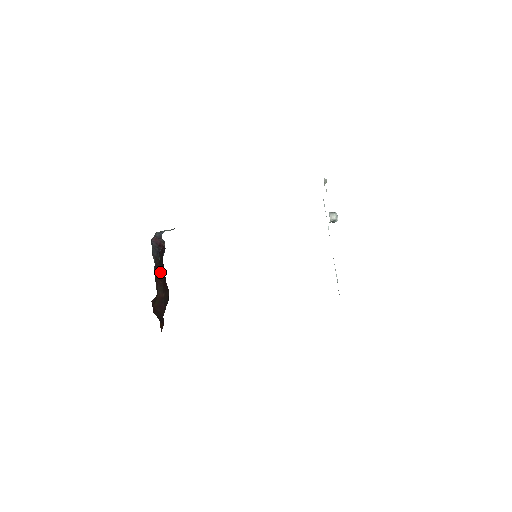
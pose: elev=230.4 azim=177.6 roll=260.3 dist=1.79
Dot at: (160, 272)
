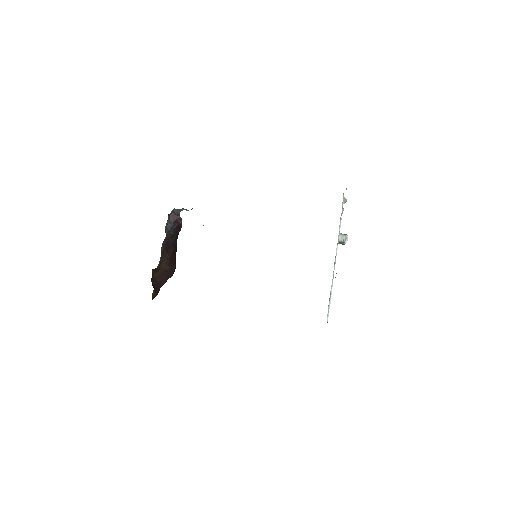
Dot at: (170, 246)
